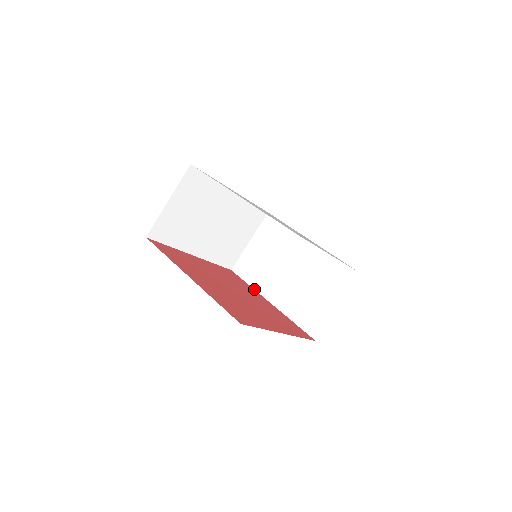
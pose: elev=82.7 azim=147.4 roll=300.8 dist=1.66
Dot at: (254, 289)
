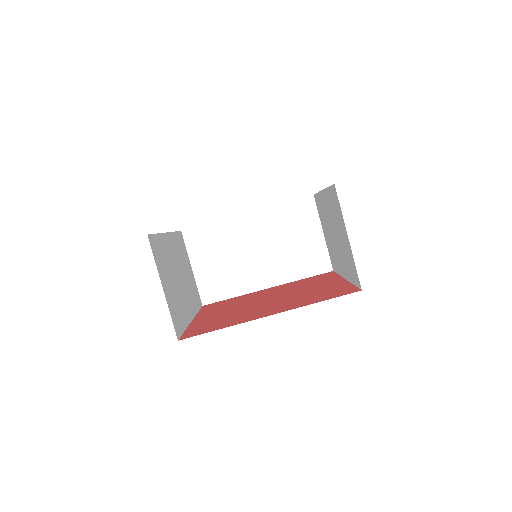
Dot at: (242, 295)
